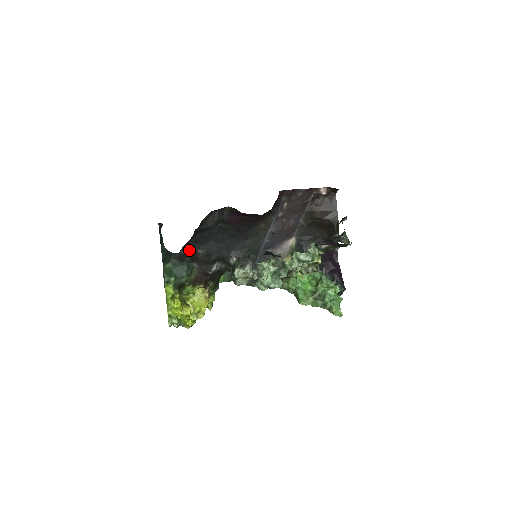
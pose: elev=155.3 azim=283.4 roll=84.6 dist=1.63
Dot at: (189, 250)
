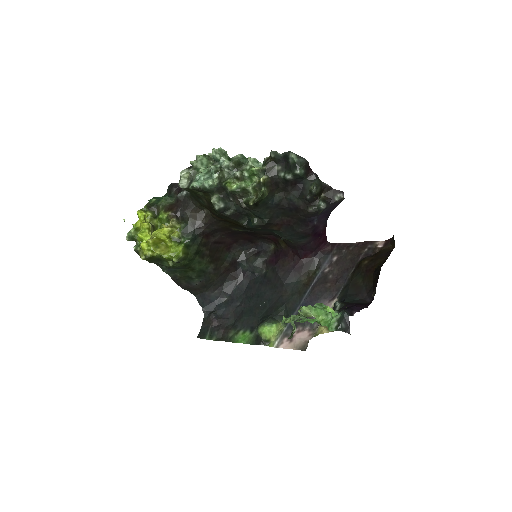
Dot at: (233, 299)
